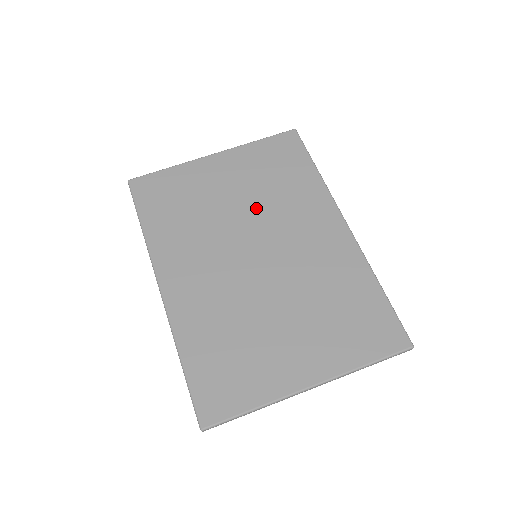
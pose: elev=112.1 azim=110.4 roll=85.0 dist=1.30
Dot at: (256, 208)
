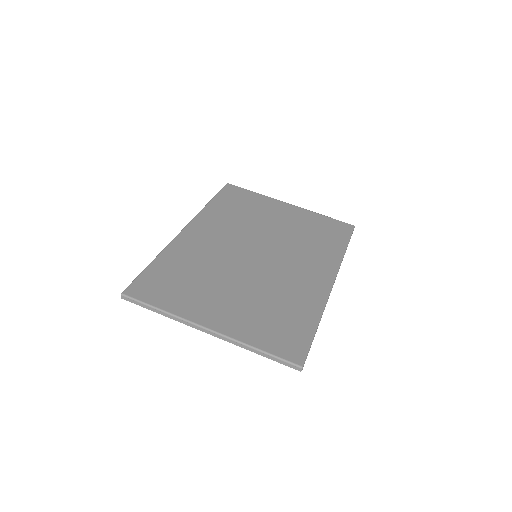
Dot at: (284, 238)
